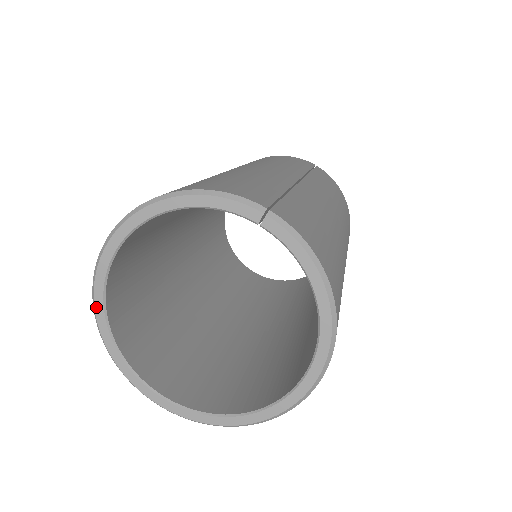
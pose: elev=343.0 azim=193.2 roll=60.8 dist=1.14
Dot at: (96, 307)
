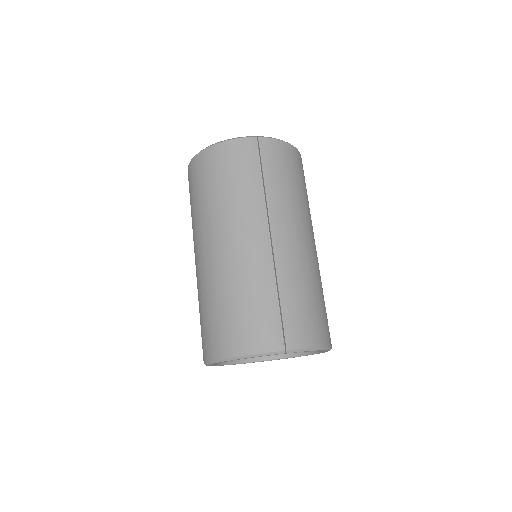
Dot at: occluded
